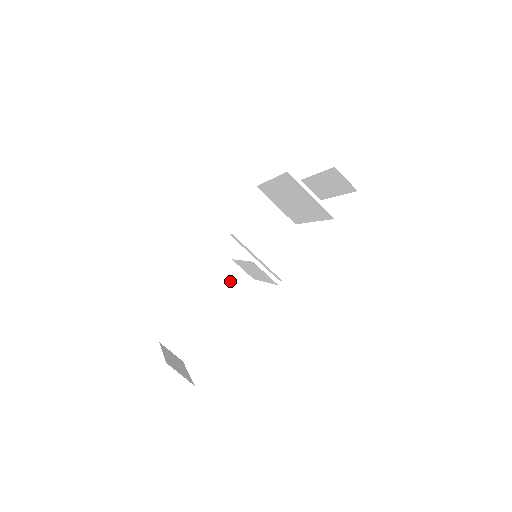
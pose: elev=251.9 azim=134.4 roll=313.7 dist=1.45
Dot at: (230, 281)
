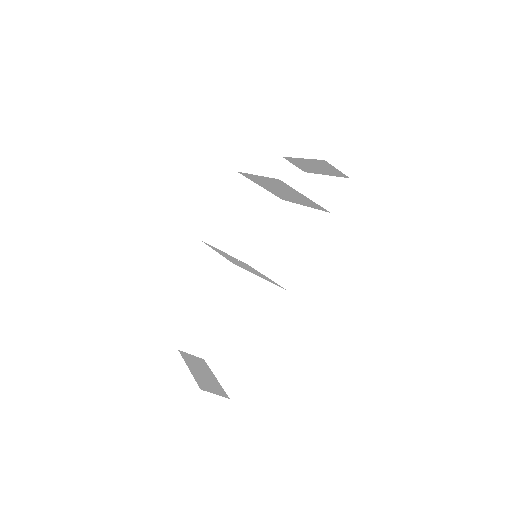
Dot at: (231, 276)
